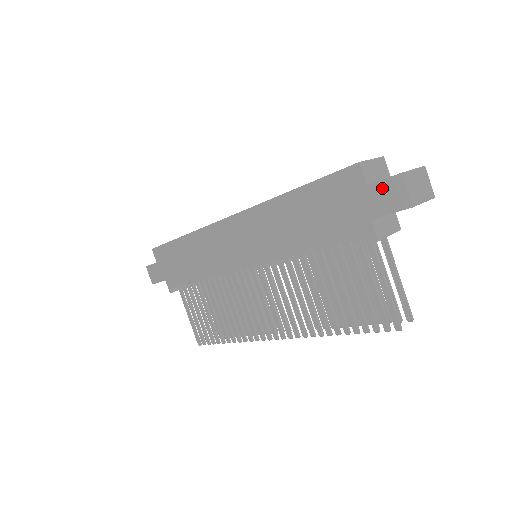
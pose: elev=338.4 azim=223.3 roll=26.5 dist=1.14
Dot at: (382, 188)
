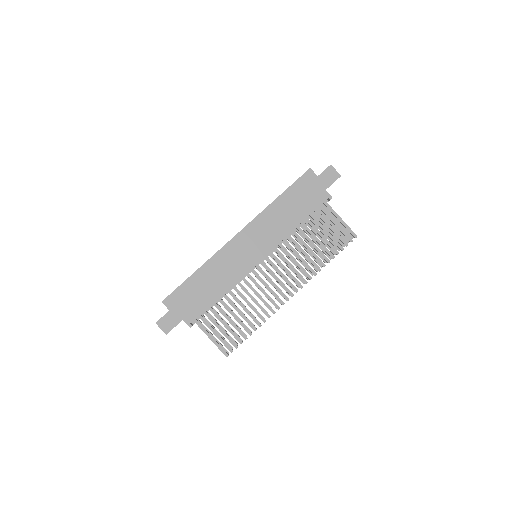
Dot at: (325, 174)
